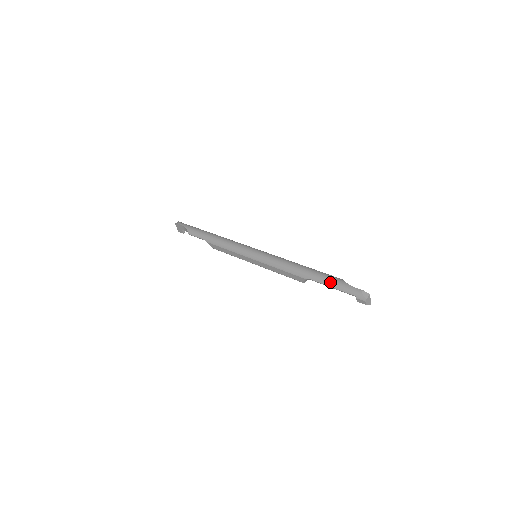
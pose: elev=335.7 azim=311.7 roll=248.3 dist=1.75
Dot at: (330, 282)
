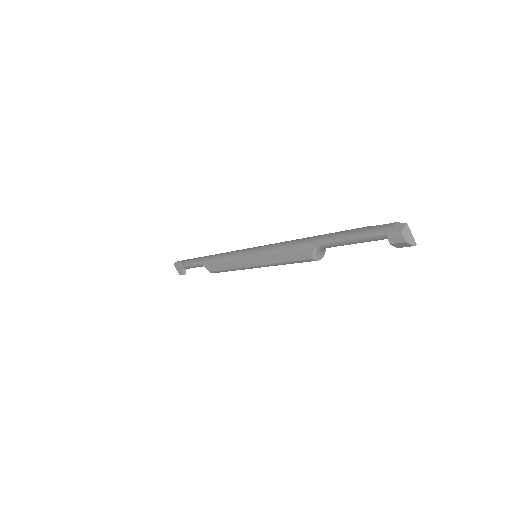
Dot at: (346, 234)
